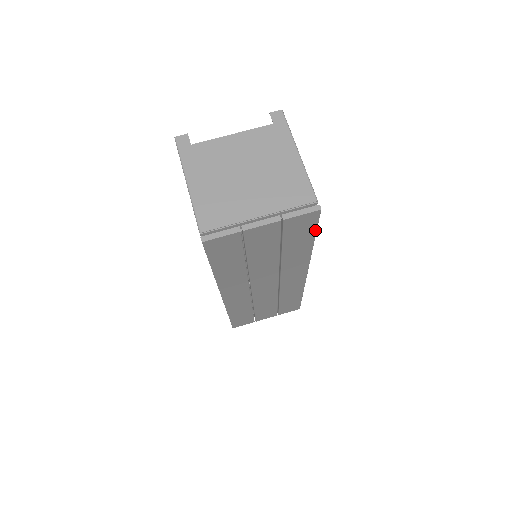
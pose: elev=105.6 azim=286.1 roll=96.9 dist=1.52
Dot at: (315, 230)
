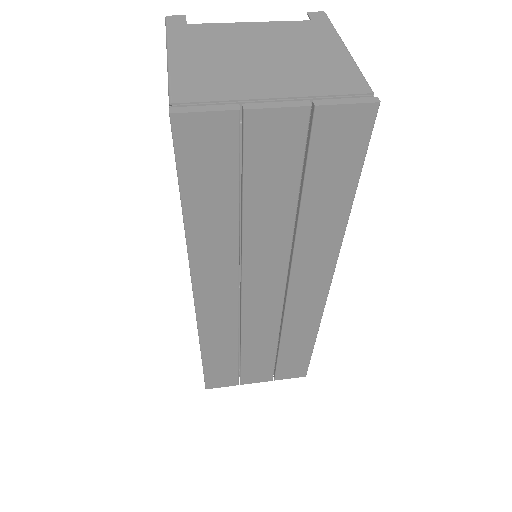
Dot at: (360, 166)
